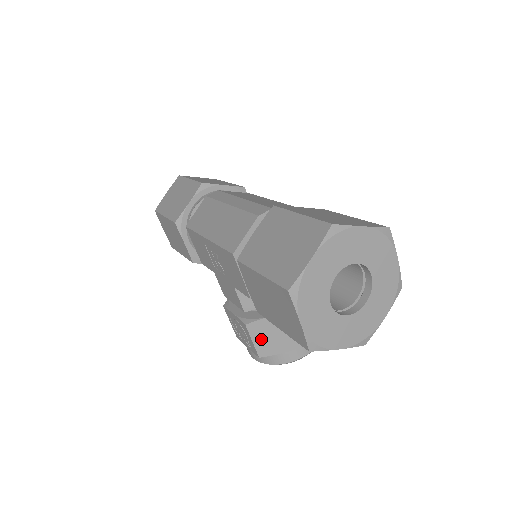
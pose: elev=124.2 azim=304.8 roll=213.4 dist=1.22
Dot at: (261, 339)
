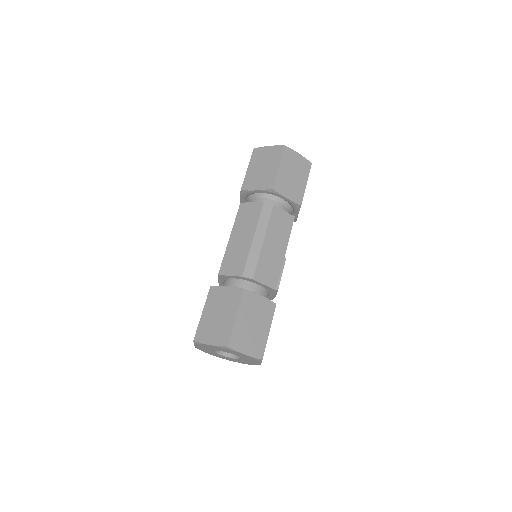
Dot at: occluded
